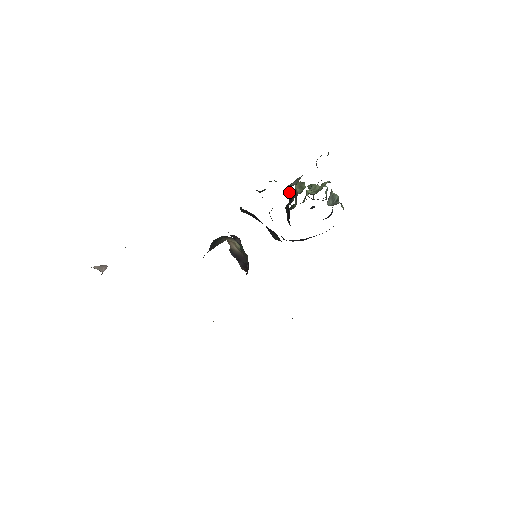
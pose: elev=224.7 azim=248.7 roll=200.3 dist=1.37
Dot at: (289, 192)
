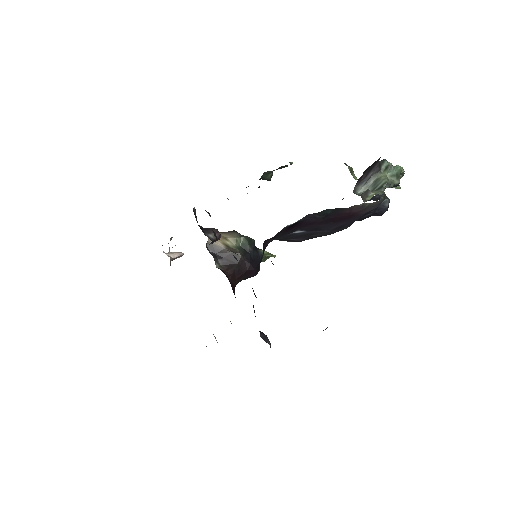
Dot at: occluded
